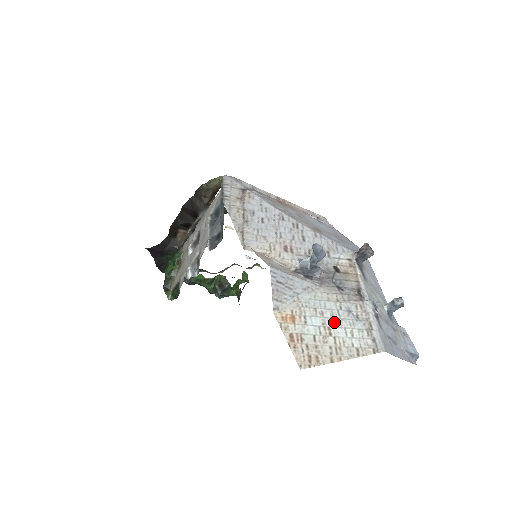
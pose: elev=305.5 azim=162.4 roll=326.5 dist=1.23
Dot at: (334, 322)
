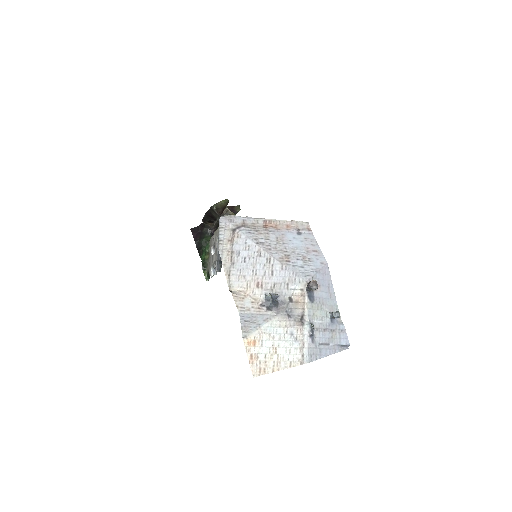
Dot at: (280, 344)
